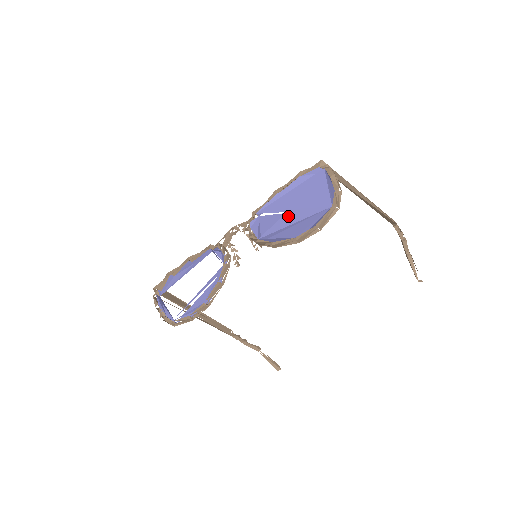
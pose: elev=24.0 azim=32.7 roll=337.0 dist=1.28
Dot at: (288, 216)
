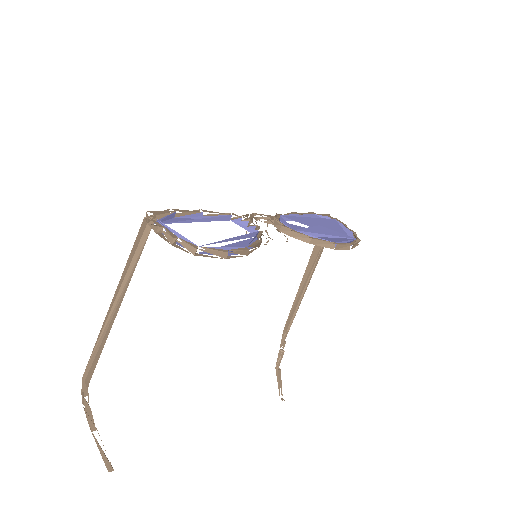
Dot at: (320, 228)
